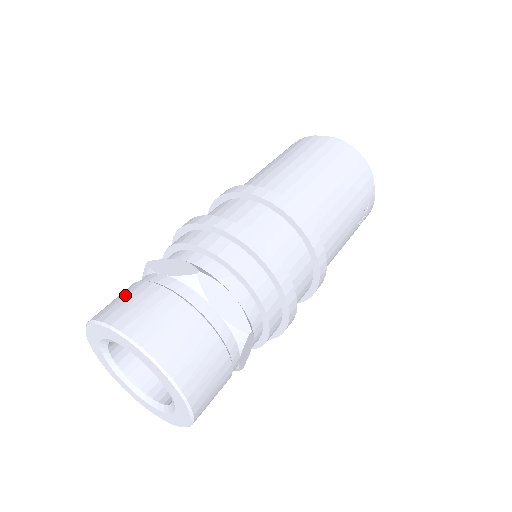
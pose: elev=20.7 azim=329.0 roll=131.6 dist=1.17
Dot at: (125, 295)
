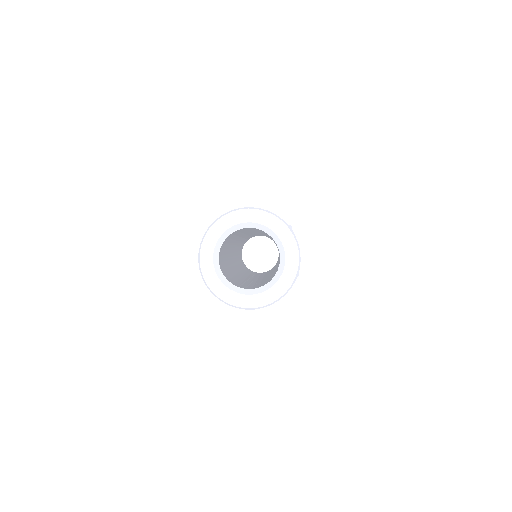
Dot at: occluded
